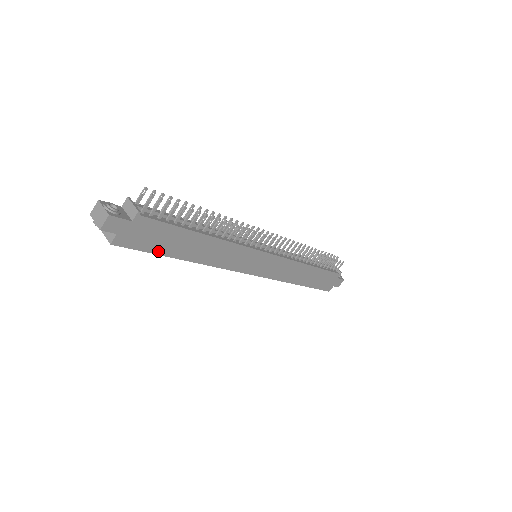
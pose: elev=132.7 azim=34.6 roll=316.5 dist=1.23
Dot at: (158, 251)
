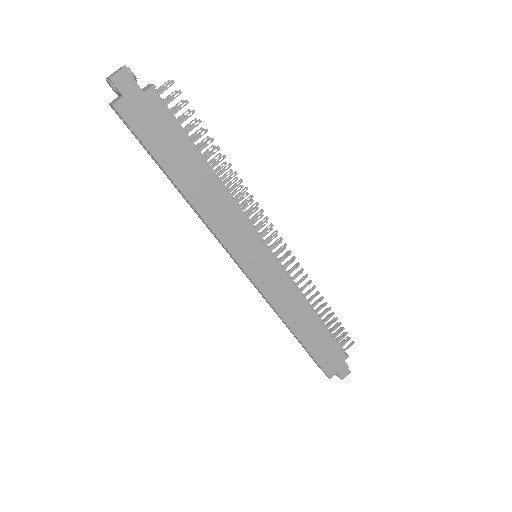
Dot at: (156, 153)
